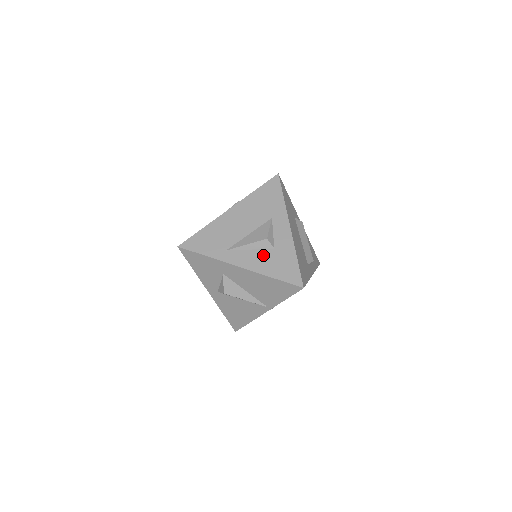
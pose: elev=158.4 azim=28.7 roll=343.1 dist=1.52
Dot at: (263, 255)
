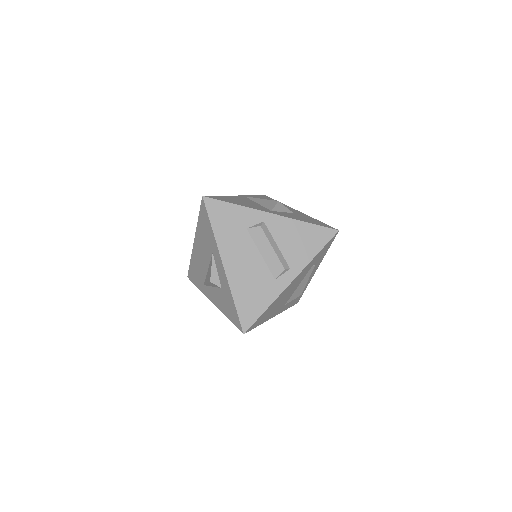
Dot at: (218, 294)
